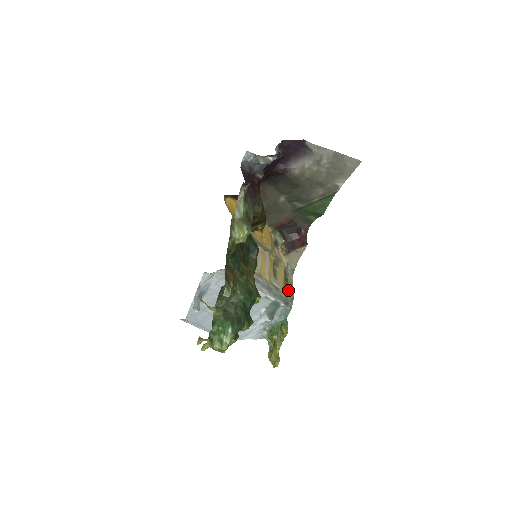
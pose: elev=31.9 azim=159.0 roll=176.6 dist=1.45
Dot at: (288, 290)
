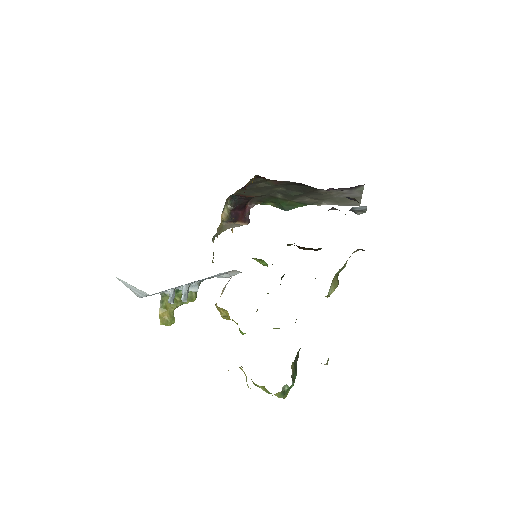
Dot at: occluded
